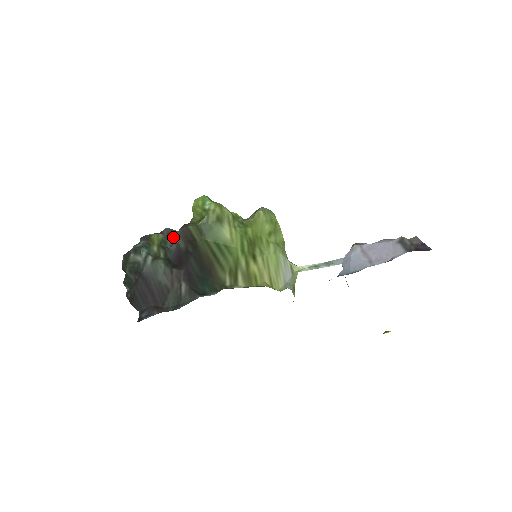
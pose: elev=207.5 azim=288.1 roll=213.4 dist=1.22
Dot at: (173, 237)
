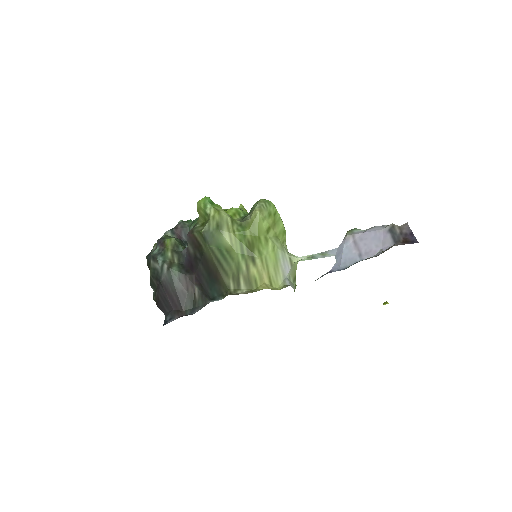
Dot at: (187, 231)
